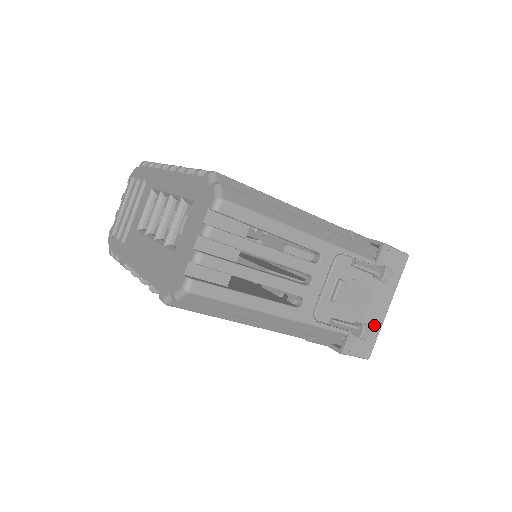
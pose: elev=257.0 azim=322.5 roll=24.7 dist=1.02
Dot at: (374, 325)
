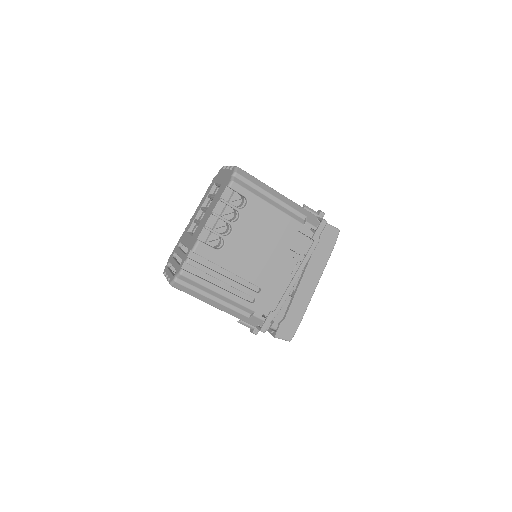
Dot at: occluded
